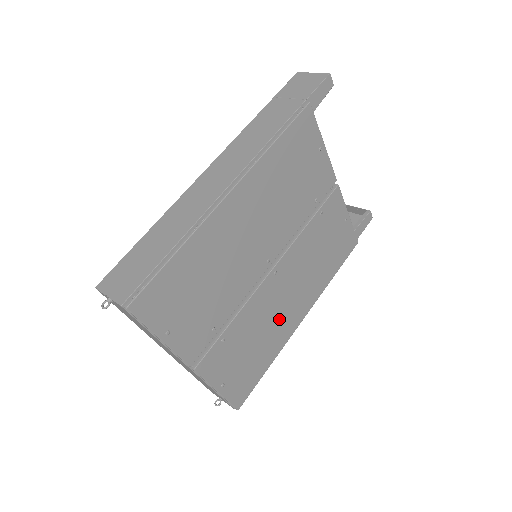
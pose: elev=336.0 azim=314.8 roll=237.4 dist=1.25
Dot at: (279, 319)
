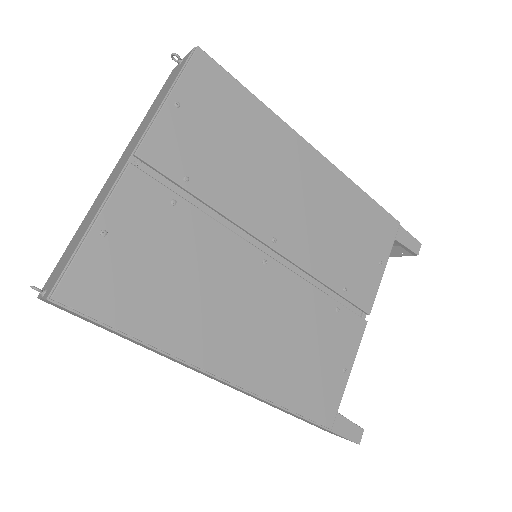
Dot at: (211, 311)
